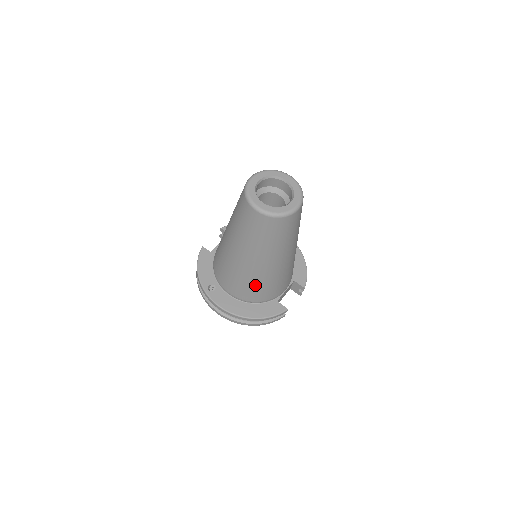
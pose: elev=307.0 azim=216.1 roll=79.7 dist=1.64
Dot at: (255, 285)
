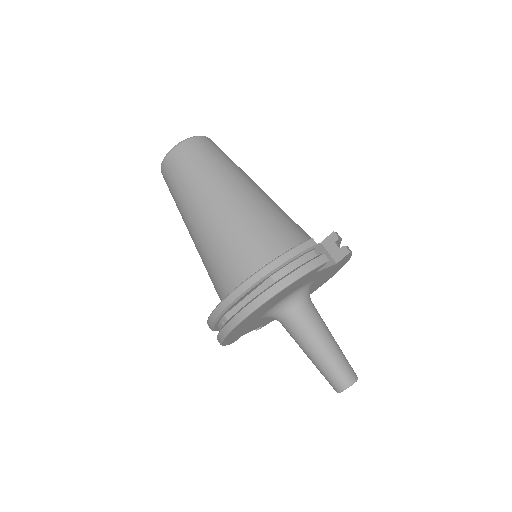
Dot at: (239, 237)
